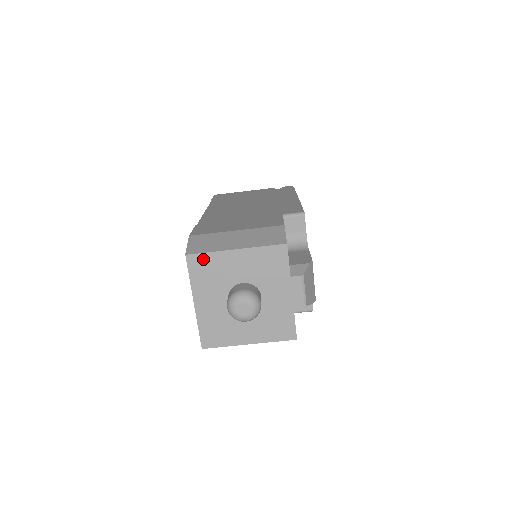
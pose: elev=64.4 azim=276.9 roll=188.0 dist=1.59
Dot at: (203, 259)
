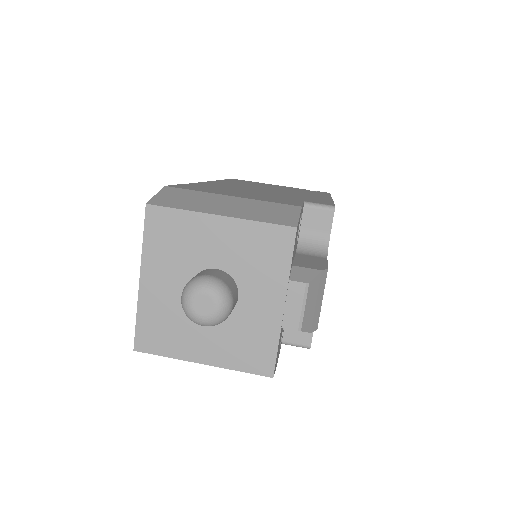
Dot at: (169, 217)
